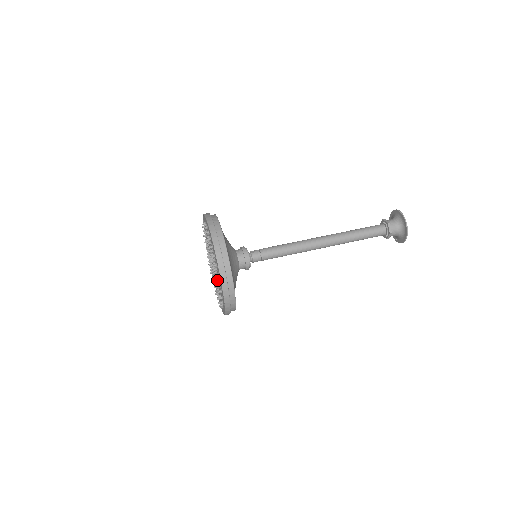
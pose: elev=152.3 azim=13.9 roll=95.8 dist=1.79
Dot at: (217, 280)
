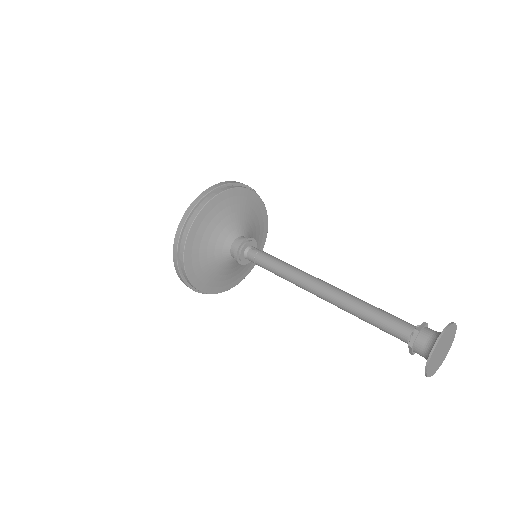
Dot at: occluded
